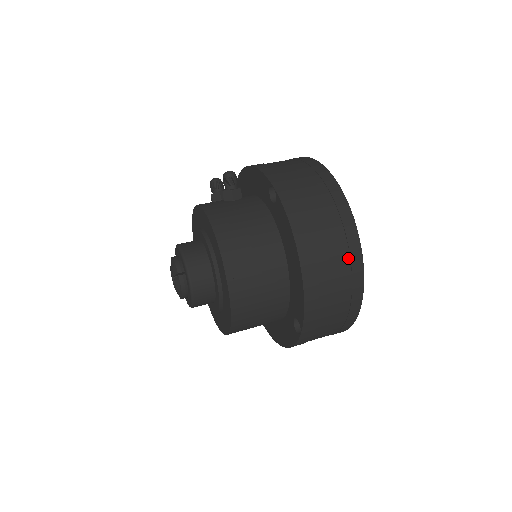
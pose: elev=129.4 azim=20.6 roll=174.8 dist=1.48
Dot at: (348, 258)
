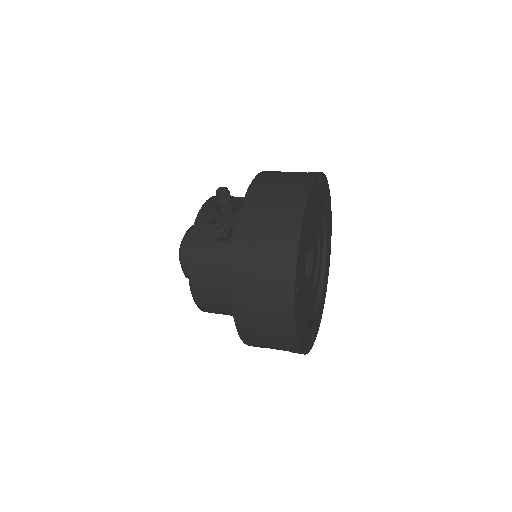
Dot at: (287, 348)
